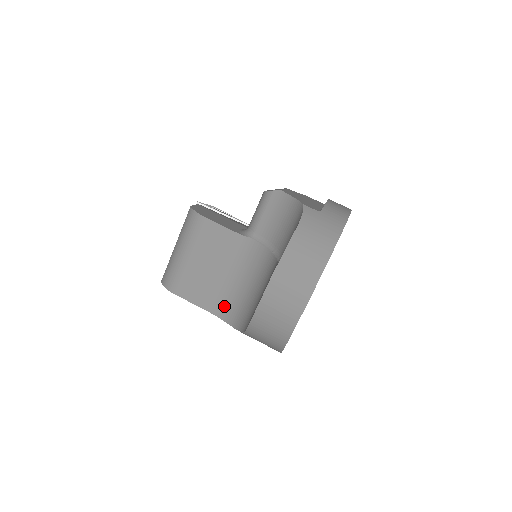
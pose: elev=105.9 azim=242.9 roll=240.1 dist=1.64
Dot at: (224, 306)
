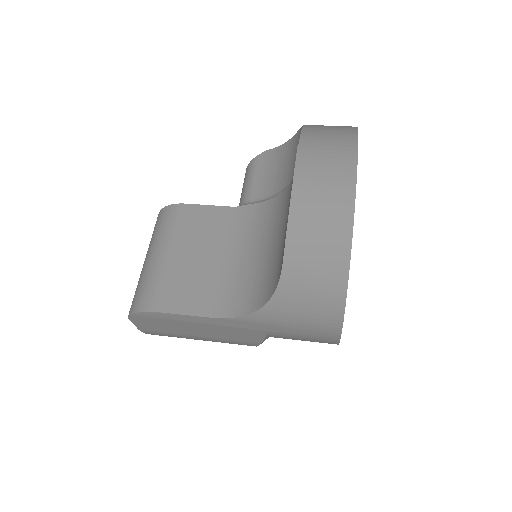
Dot at: (233, 298)
